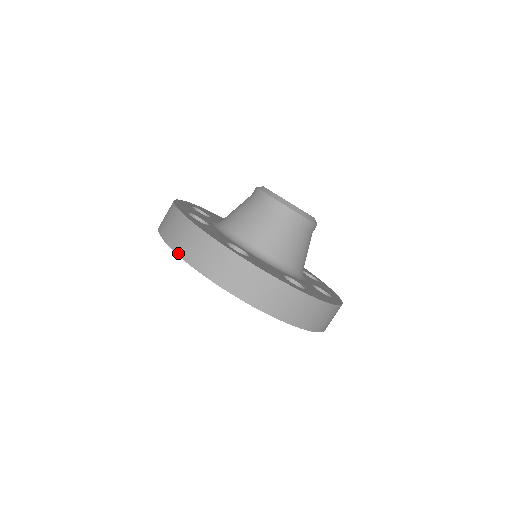
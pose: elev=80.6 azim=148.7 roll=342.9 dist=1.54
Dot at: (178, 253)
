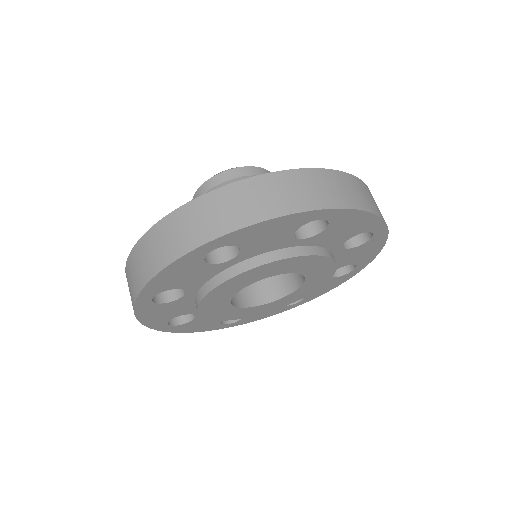
Dot at: (265, 218)
